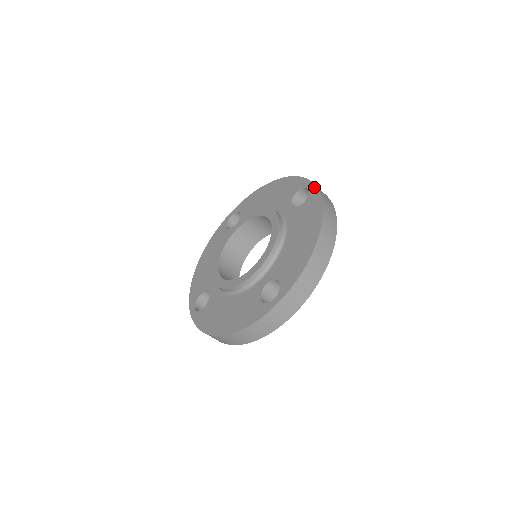
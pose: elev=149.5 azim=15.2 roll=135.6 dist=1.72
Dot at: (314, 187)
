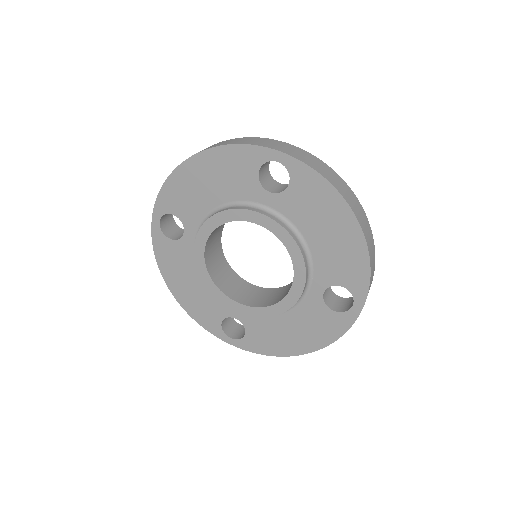
Dot at: (289, 158)
